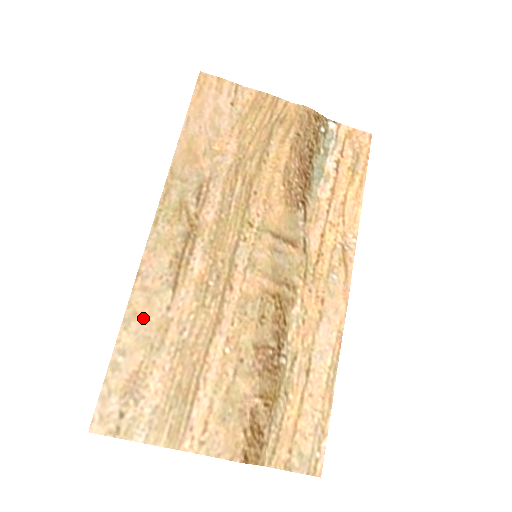
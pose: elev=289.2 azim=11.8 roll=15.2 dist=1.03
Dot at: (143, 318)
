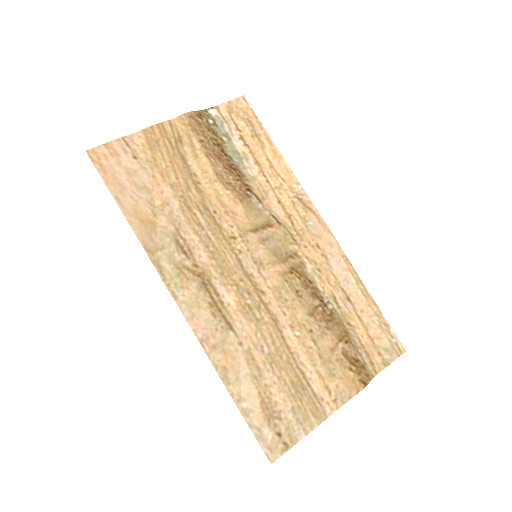
Dot at: (232, 366)
